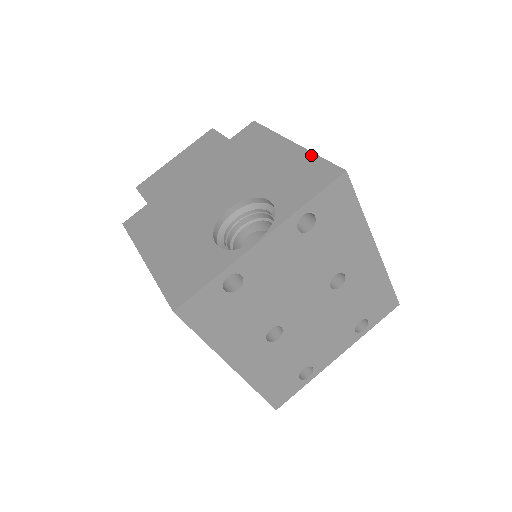
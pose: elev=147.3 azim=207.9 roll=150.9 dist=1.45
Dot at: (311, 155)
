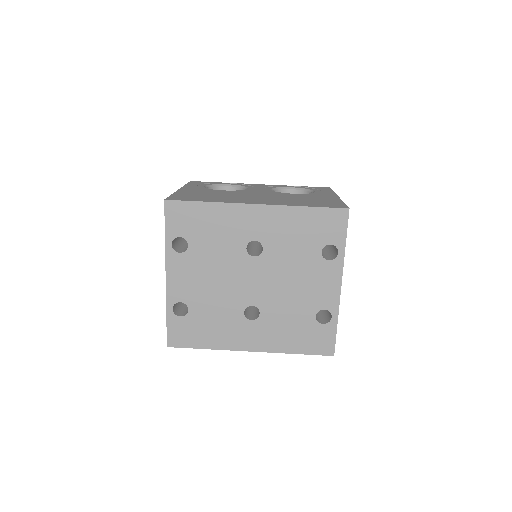
Dot at: occluded
